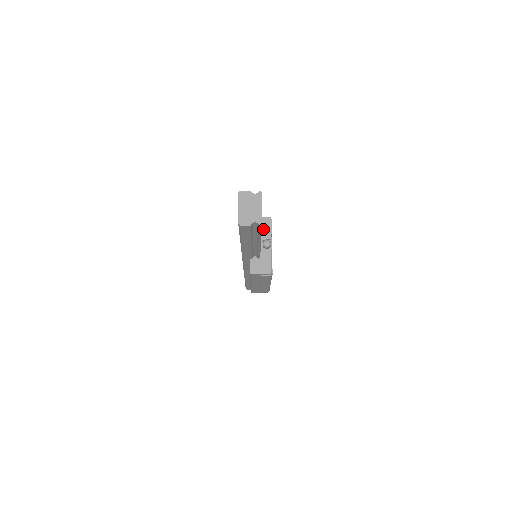
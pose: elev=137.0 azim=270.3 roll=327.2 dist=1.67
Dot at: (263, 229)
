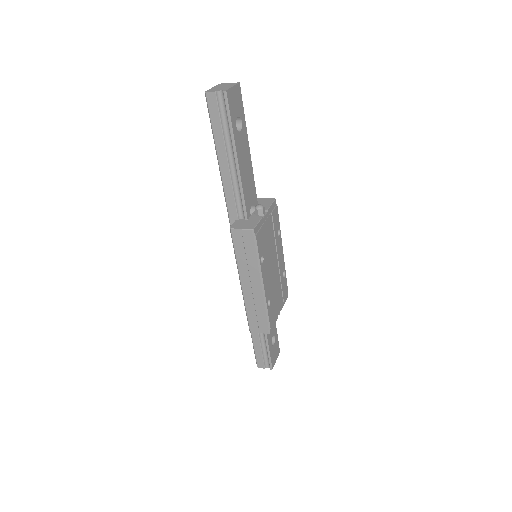
Dot at: (263, 204)
